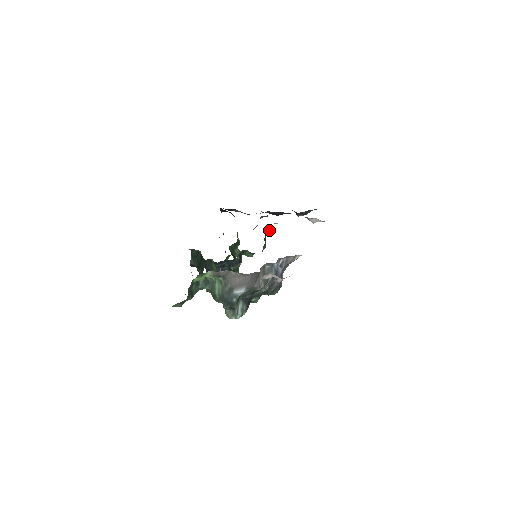
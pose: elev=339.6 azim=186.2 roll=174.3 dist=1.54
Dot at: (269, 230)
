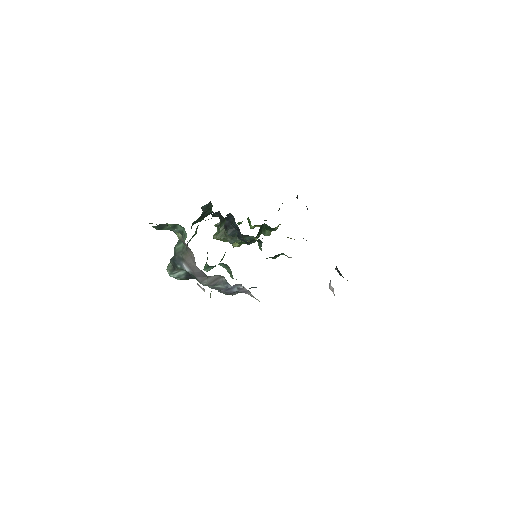
Dot at: occluded
